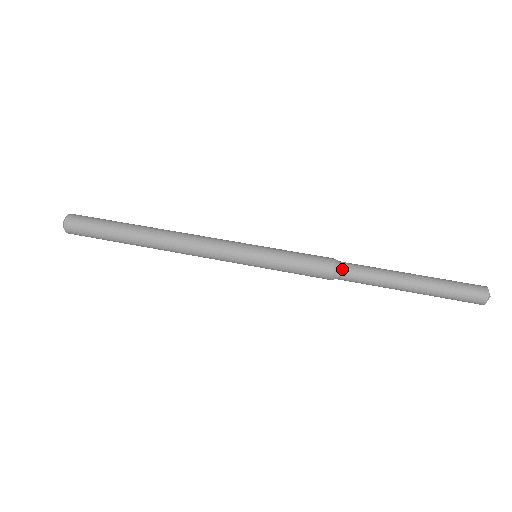
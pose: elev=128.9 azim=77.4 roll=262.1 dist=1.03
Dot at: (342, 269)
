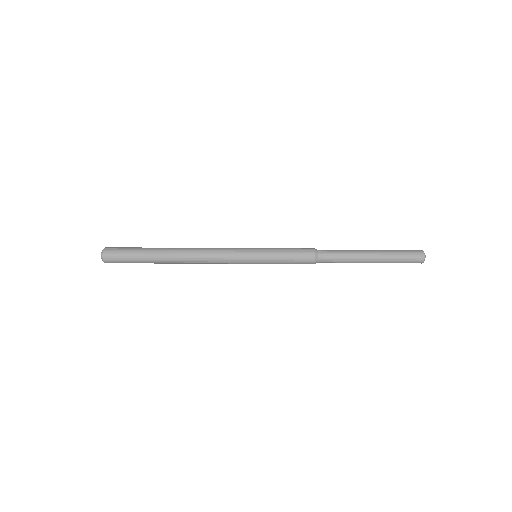
Dot at: (320, 250)
